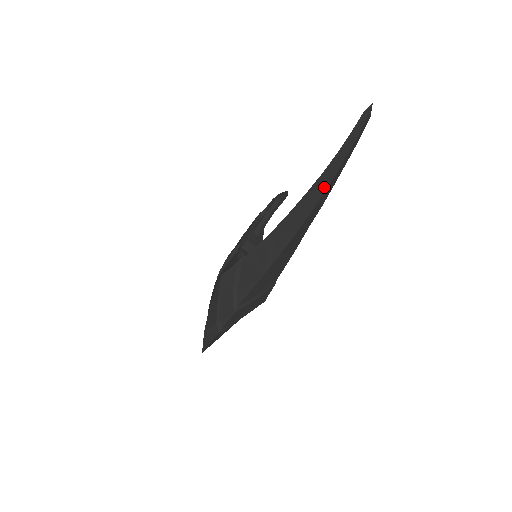
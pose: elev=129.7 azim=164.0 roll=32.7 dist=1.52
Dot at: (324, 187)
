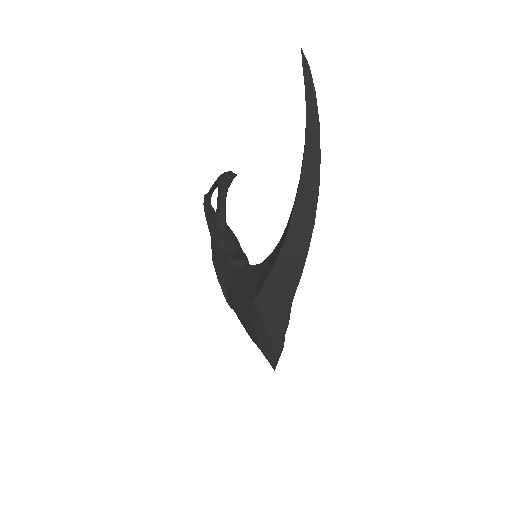
Dot at: (316, 167)
